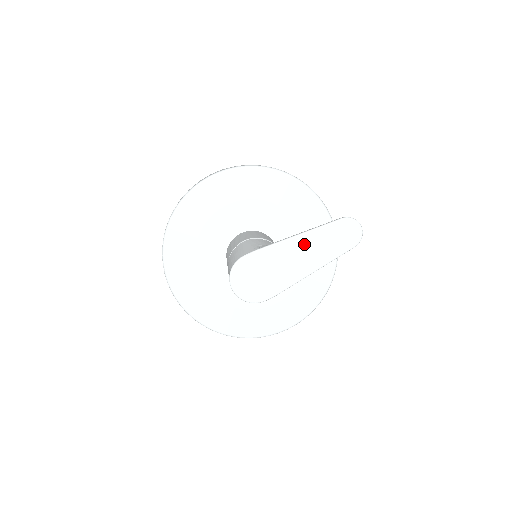
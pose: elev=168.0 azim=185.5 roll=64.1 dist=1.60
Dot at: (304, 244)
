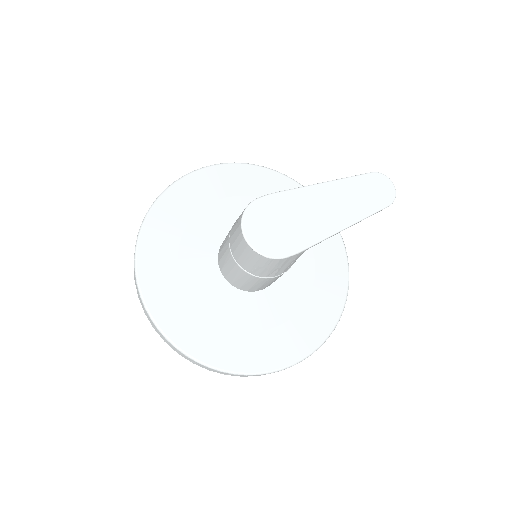
Dot at: (332, 193)
